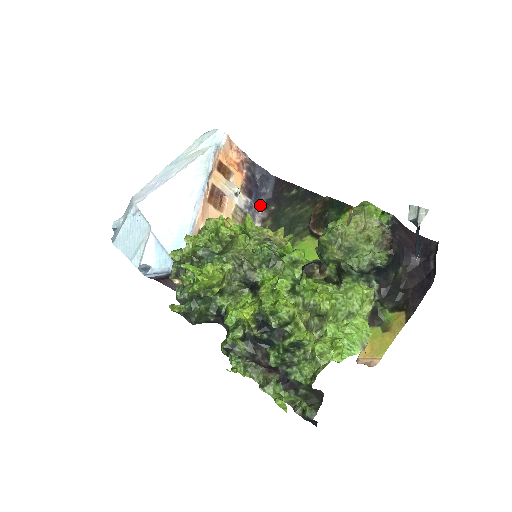
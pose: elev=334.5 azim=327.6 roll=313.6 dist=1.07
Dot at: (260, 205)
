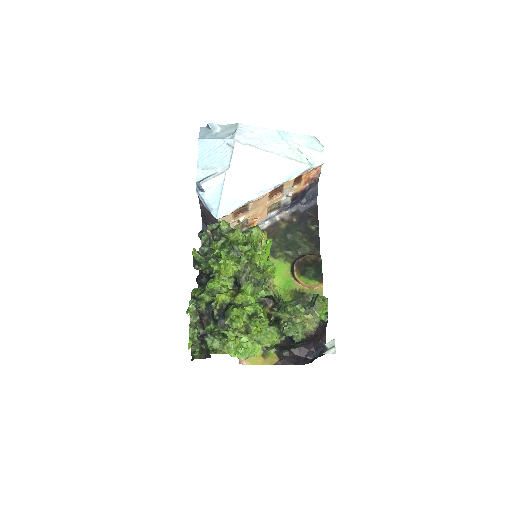
Dot at: (292, 208)
